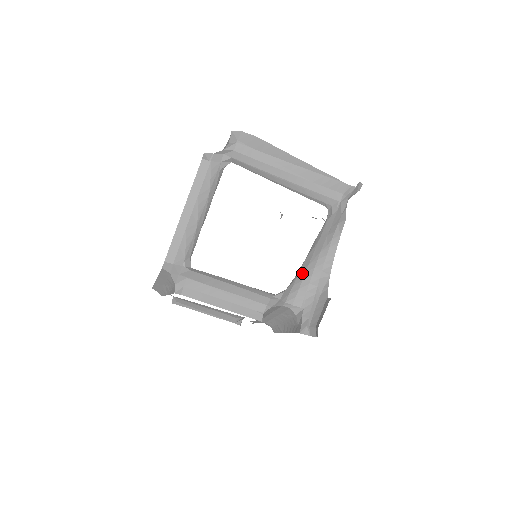
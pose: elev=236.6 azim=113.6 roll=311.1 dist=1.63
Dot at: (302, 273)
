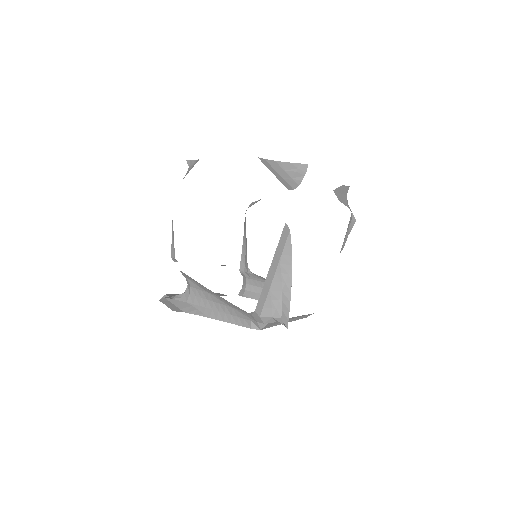
Dot at: occluded
